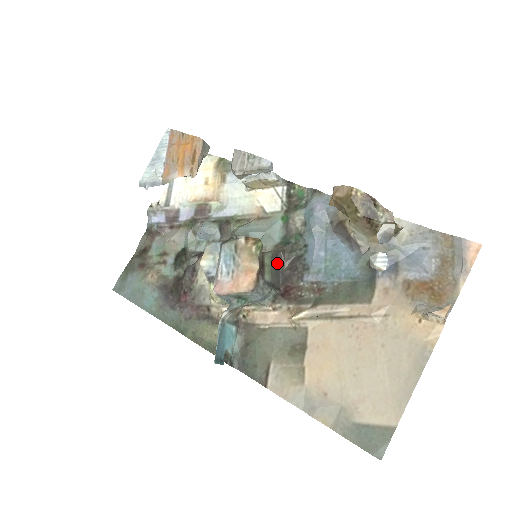
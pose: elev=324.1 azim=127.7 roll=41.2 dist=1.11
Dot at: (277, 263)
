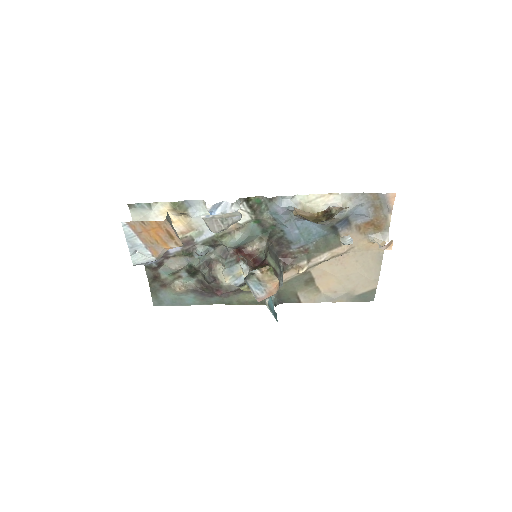
Dot at: (271, 251)
